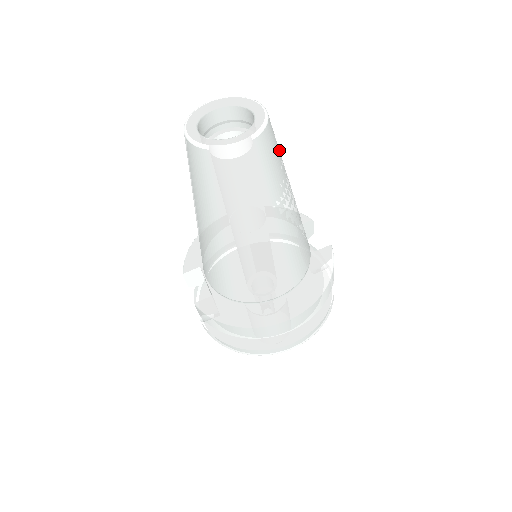
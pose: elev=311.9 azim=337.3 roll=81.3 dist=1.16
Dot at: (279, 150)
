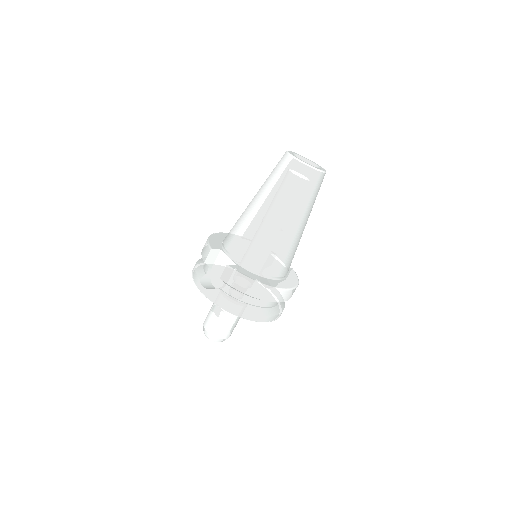
Dot at: occluded
